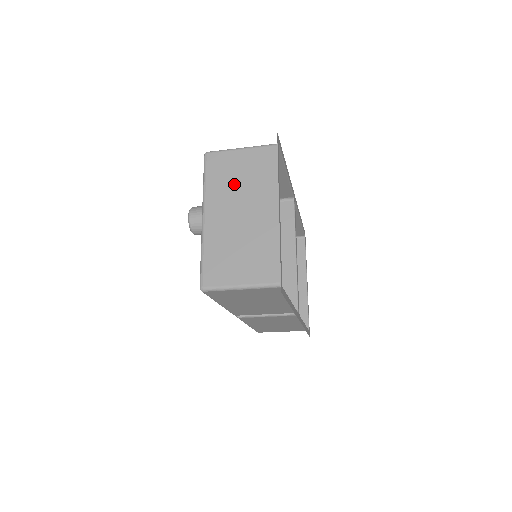
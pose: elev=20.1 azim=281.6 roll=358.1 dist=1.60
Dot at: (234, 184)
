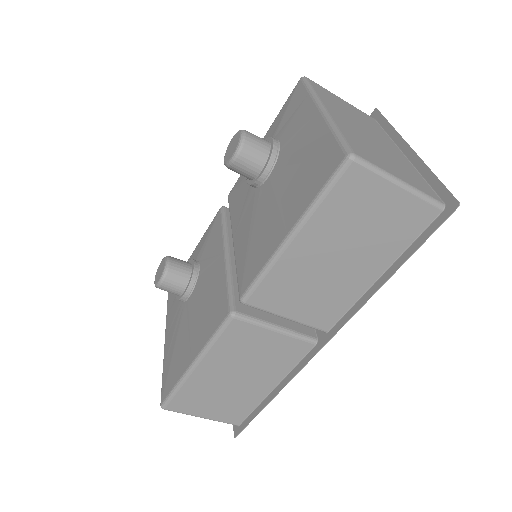
Dot at: (347, 111)
